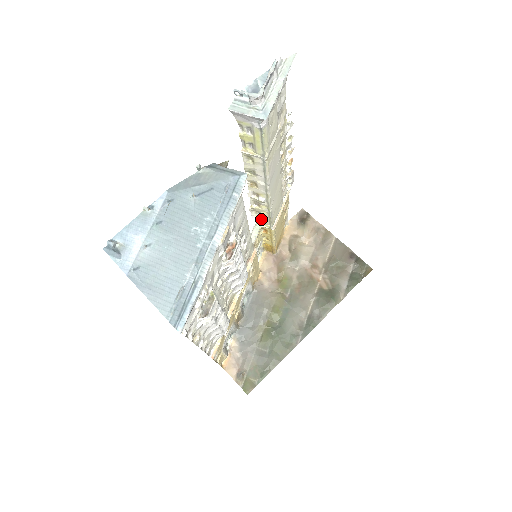
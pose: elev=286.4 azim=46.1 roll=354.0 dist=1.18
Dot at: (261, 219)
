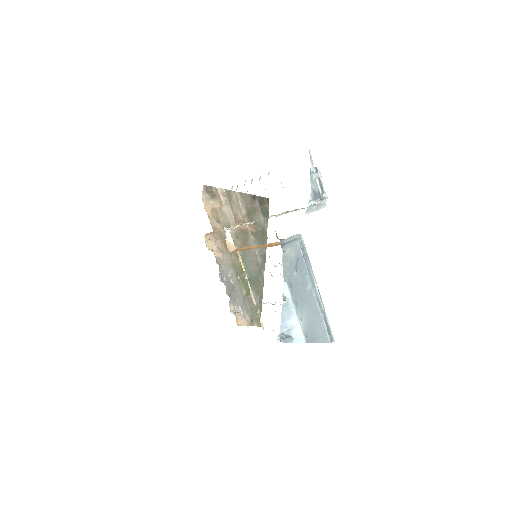
Dot at: occluded
